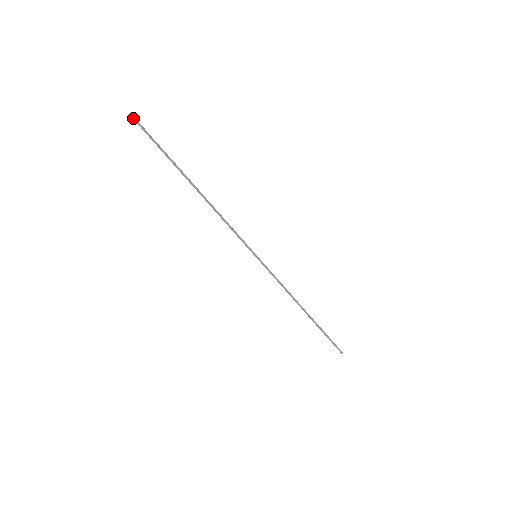
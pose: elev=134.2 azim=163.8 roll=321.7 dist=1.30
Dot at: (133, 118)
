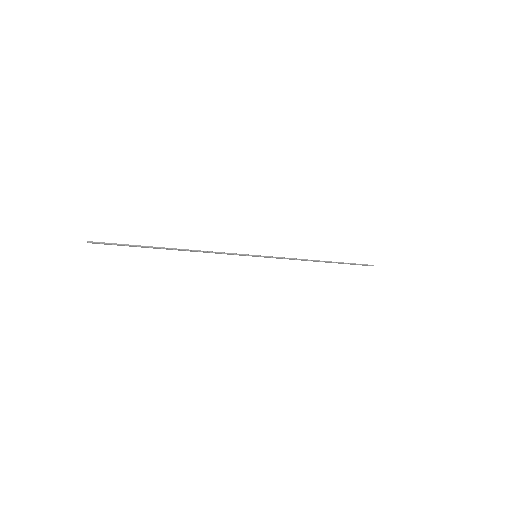
Dot at: occluded
